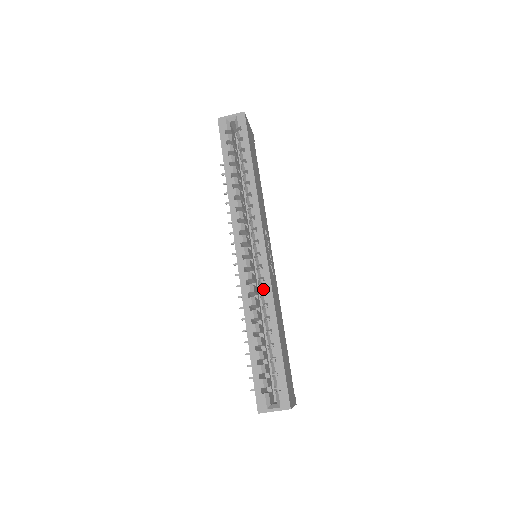
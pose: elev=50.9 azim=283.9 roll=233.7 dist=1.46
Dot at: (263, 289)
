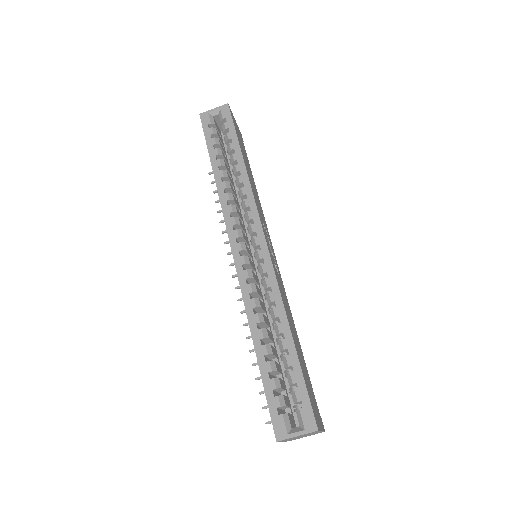
Dot at: (267, 286)
